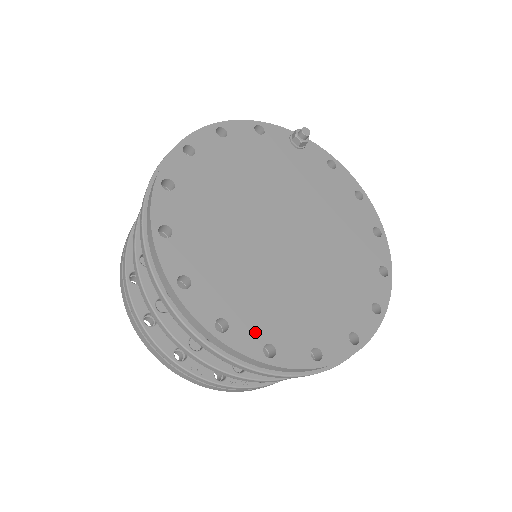
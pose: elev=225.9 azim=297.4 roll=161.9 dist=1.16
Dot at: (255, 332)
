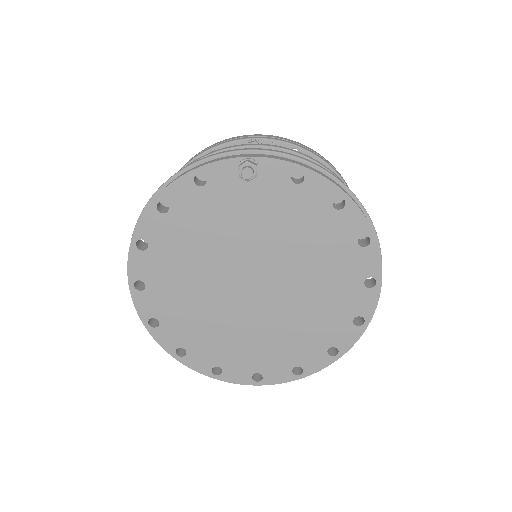
Dot at: (243, 369)
